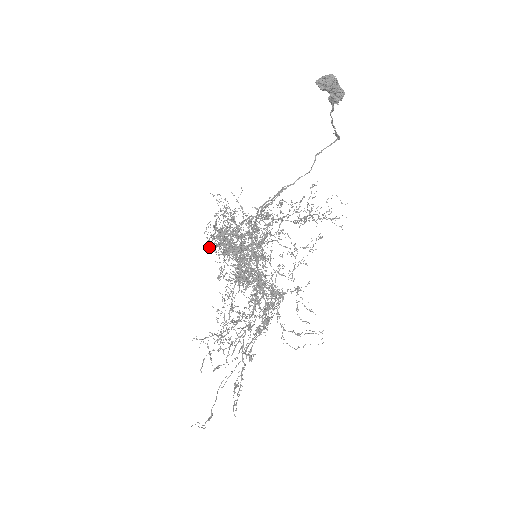
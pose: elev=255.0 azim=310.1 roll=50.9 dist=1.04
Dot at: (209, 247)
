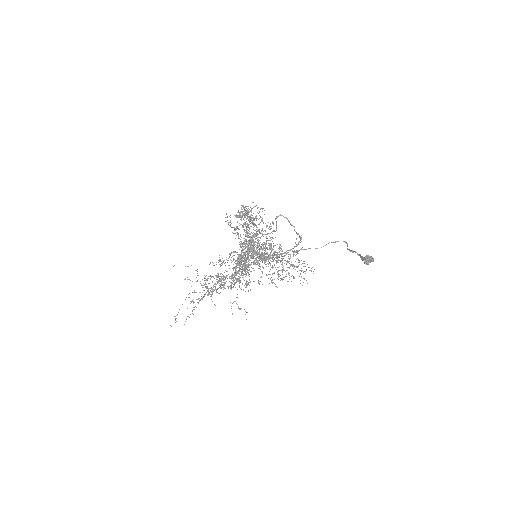
Dot at: occluded
